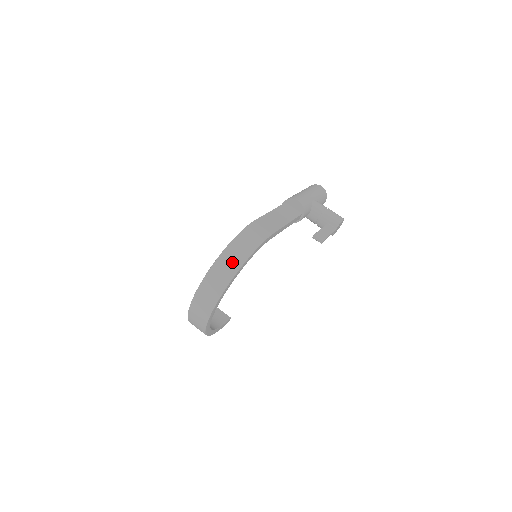
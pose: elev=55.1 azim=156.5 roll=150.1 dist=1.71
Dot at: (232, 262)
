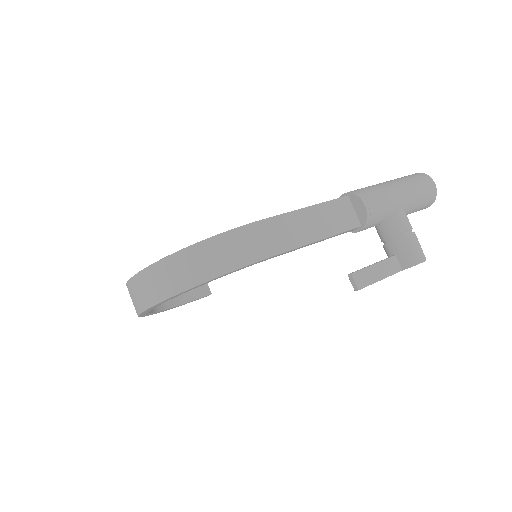
Dot at: (183, 274)
